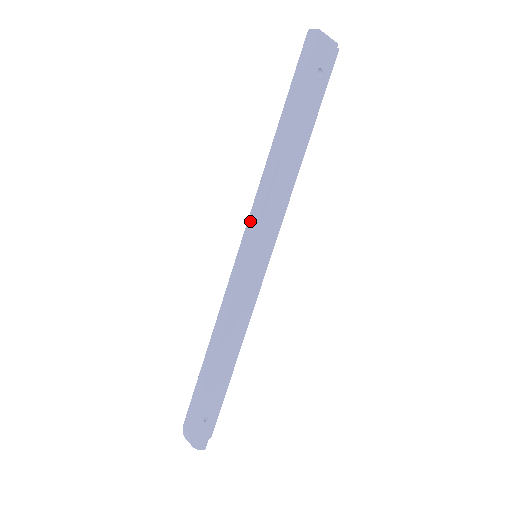
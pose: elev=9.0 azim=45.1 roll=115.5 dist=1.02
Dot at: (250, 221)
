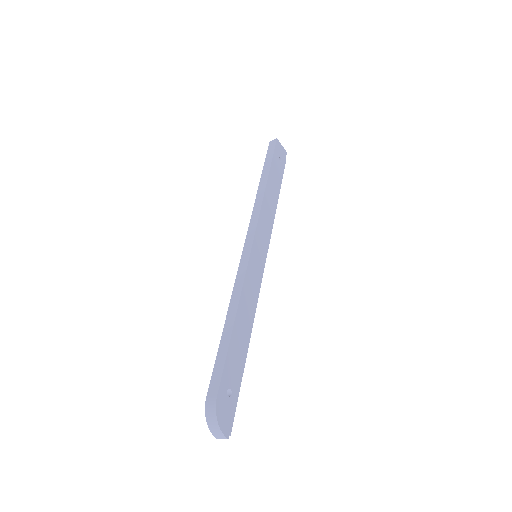
Dot at: (250, 227)
